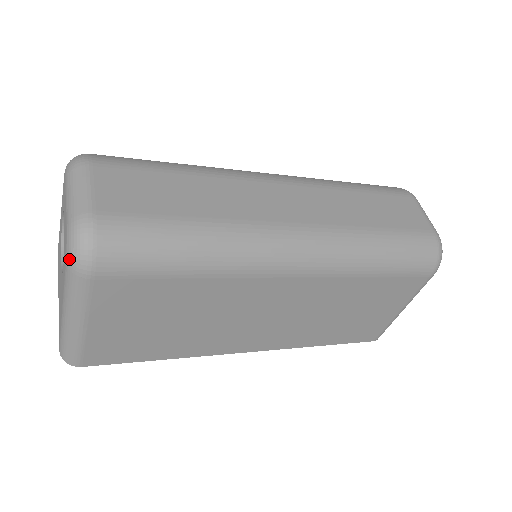
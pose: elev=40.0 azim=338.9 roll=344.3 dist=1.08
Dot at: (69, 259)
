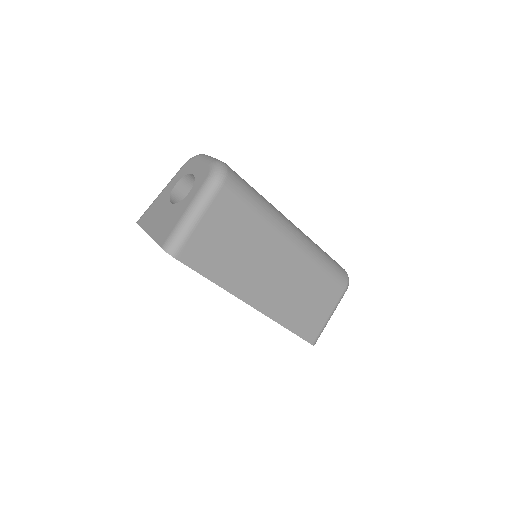
Dot at: (213, 174)
